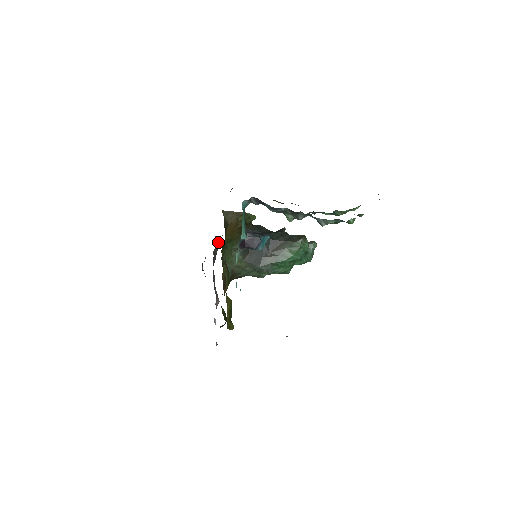
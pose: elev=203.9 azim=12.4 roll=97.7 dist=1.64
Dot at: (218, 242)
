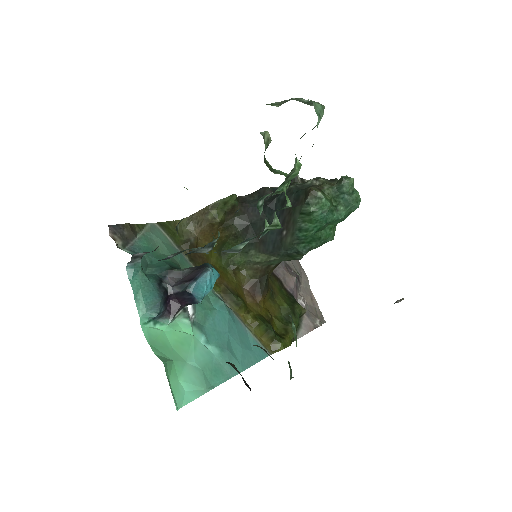
Dot at: occluded
